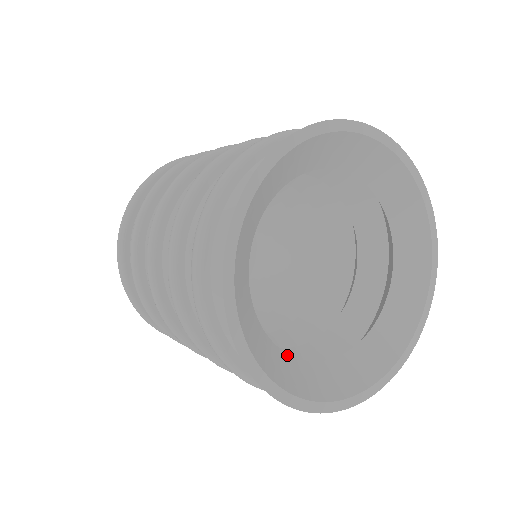
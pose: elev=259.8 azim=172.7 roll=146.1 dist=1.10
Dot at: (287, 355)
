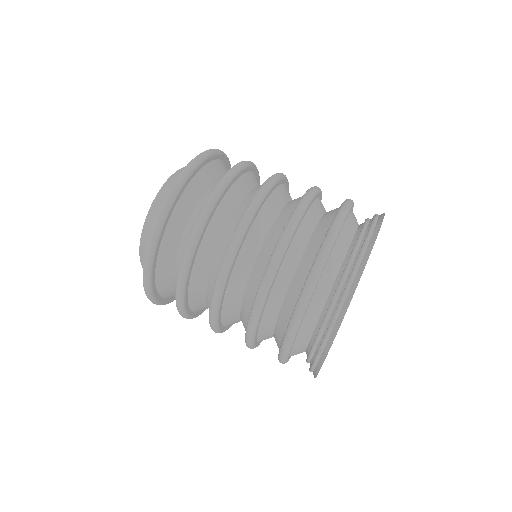
Dot at: occluded
